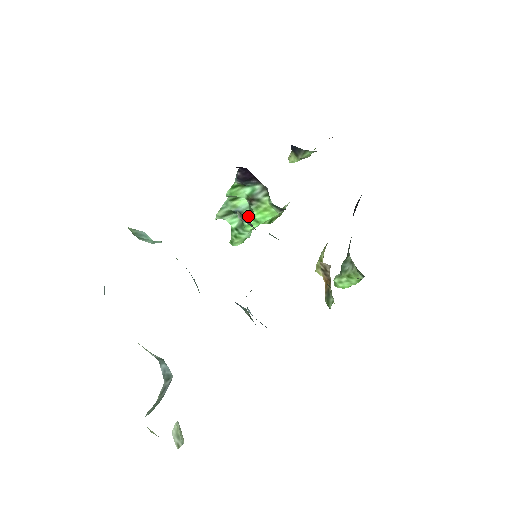
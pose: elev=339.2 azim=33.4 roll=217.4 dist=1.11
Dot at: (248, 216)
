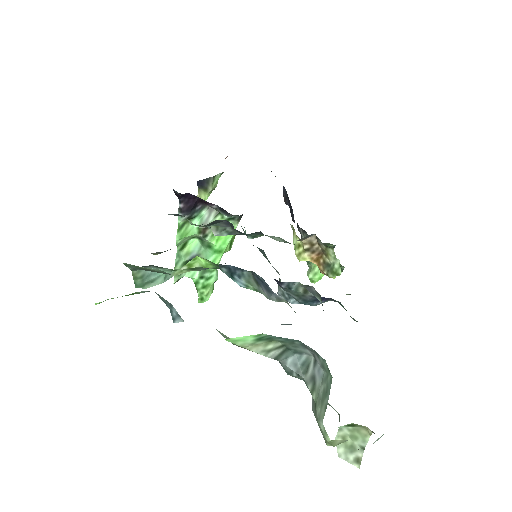
Dot at: (207, 253)
